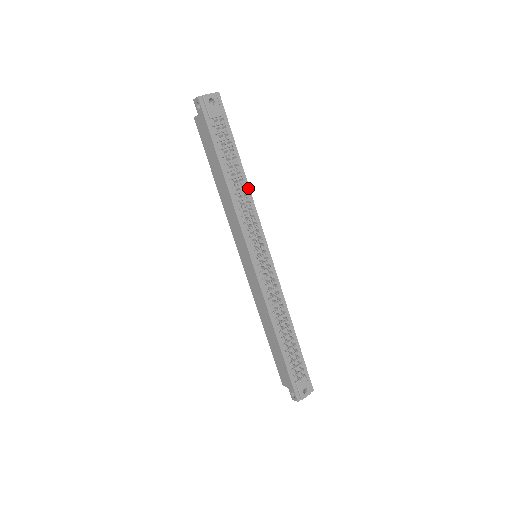
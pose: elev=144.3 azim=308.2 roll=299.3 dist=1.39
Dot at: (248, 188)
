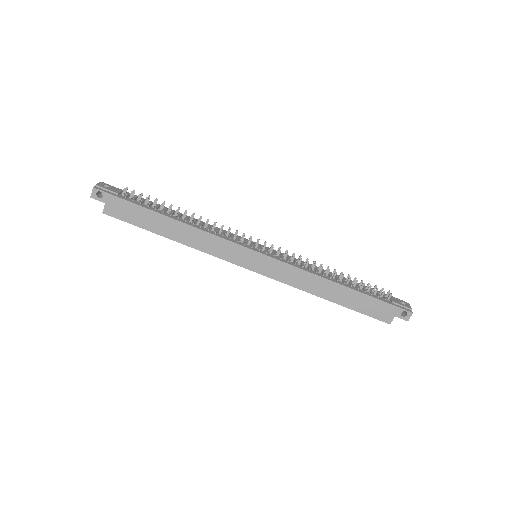
Dot at: (195, 219)
